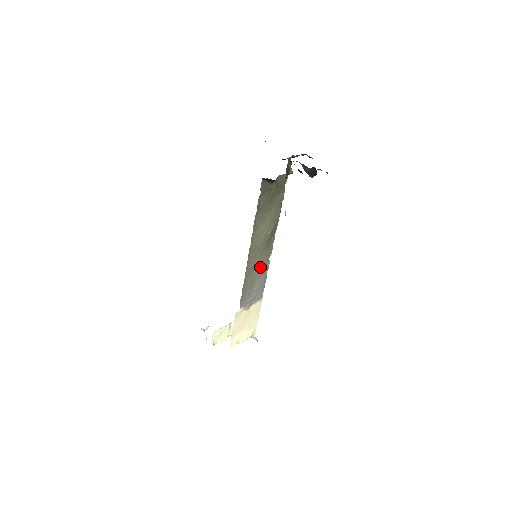
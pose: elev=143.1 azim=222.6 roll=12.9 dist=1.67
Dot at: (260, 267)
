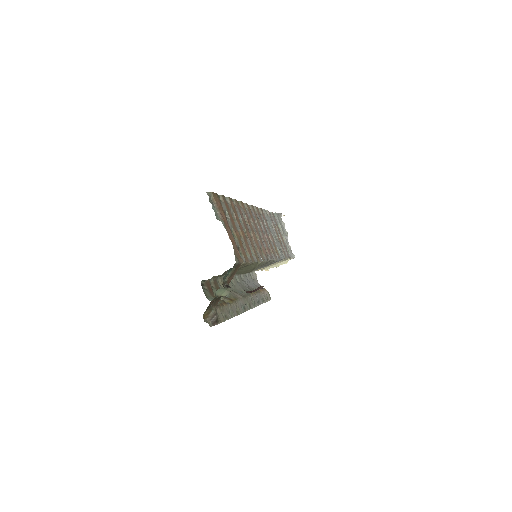
Dot at: occluded
